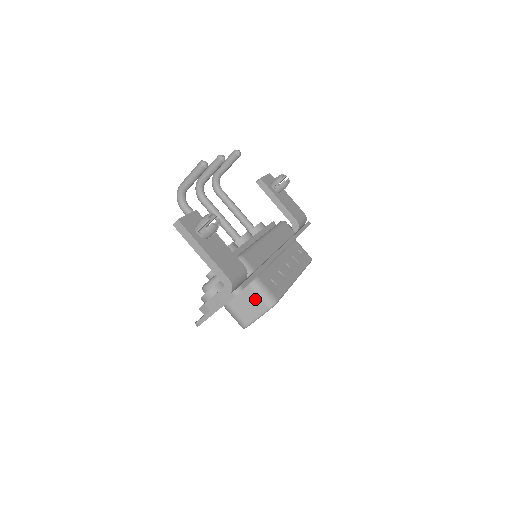
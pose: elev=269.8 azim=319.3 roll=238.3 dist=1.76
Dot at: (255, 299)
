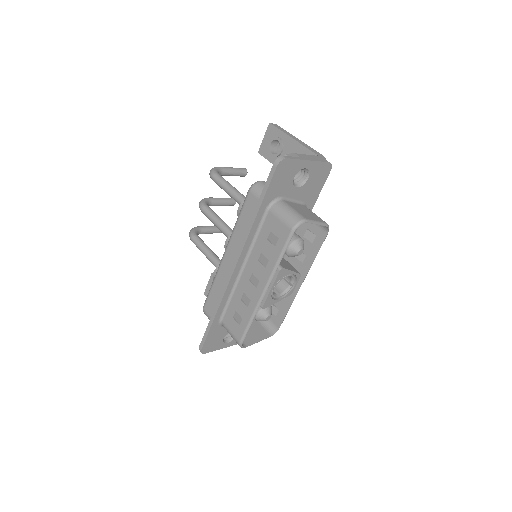
Dot at: (312, 213)
